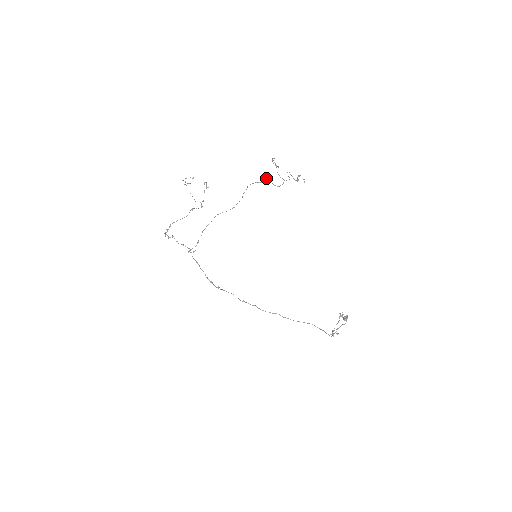
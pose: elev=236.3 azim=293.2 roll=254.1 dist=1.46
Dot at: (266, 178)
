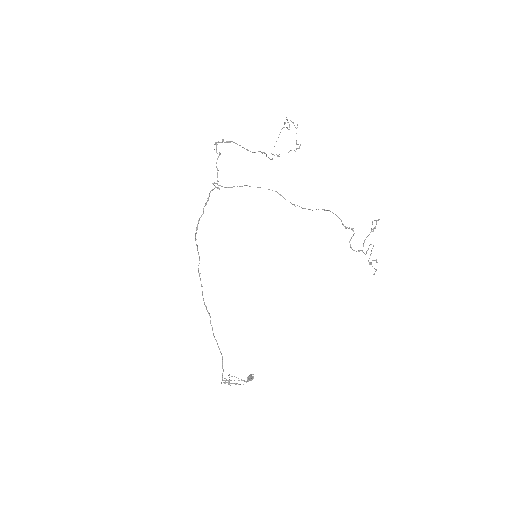
Dot at: (353, 228)
